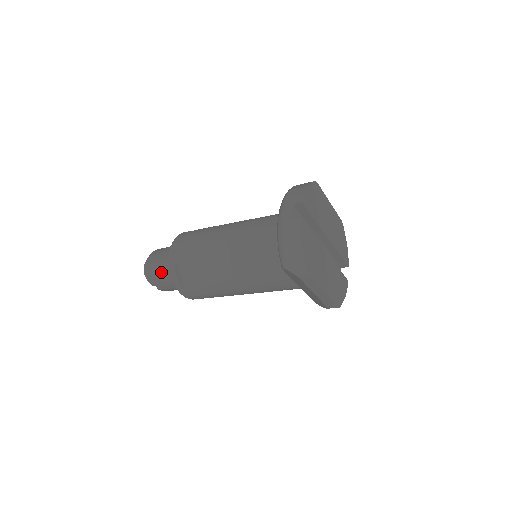
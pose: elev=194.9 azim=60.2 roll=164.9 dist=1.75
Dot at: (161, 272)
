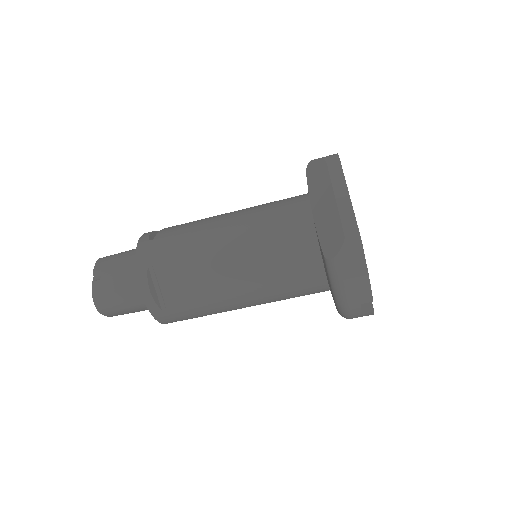
Dot at: (127, 251)
